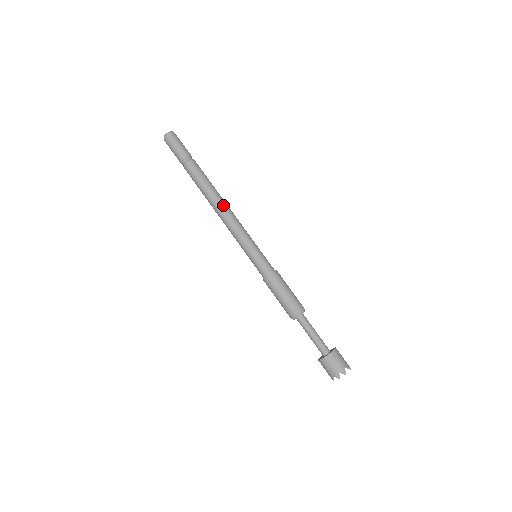
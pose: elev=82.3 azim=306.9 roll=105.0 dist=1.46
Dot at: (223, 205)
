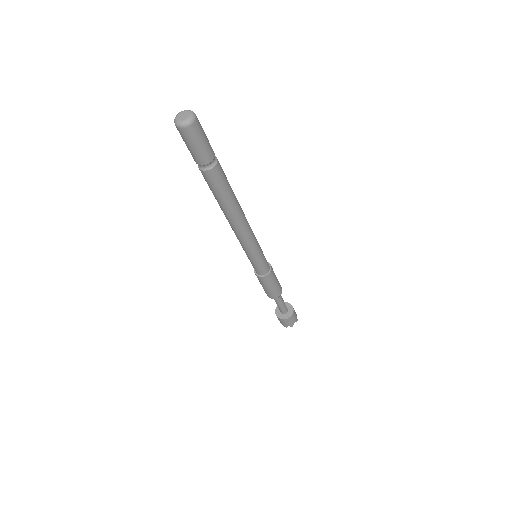
Dot at: (240, 221)
